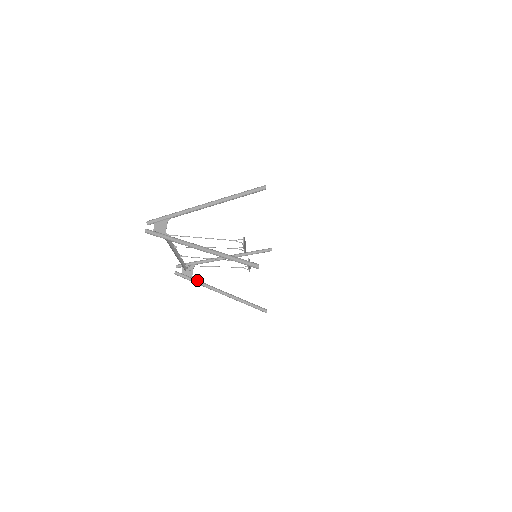
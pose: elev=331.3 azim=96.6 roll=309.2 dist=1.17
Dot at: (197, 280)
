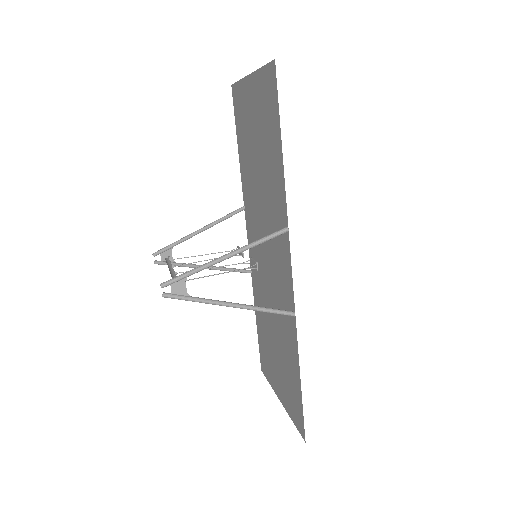
Dot at: (180, 264)
